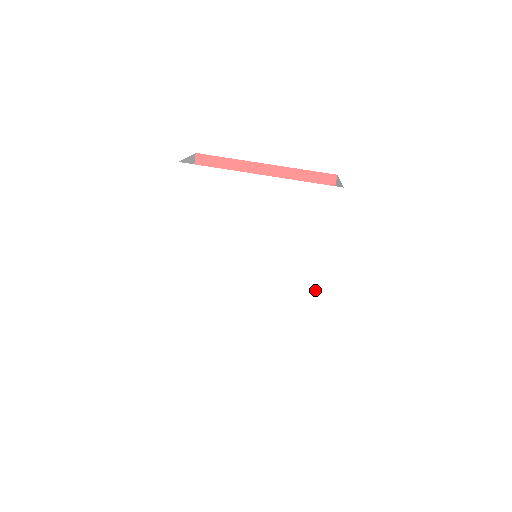
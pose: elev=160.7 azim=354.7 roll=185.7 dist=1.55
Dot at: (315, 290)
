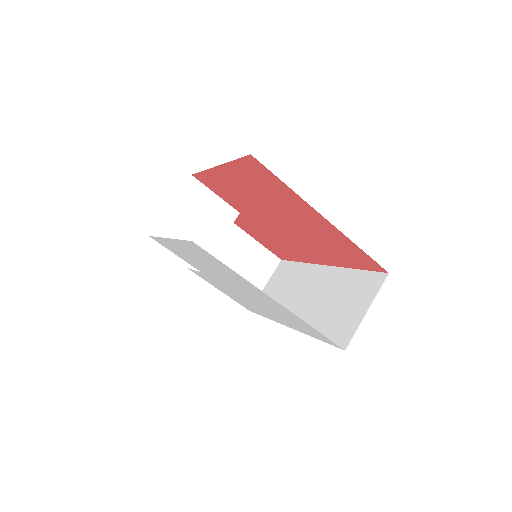
Dot at: (279, 321)
